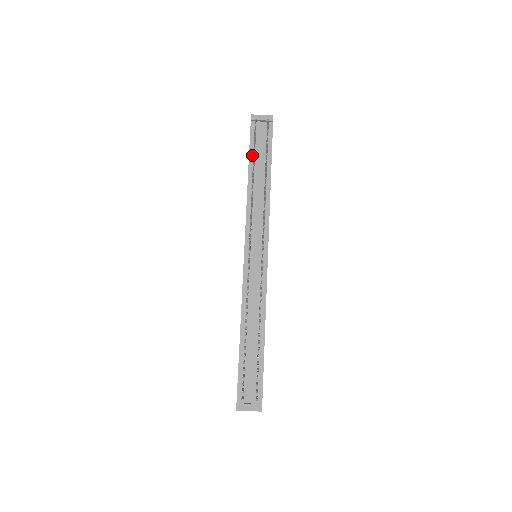
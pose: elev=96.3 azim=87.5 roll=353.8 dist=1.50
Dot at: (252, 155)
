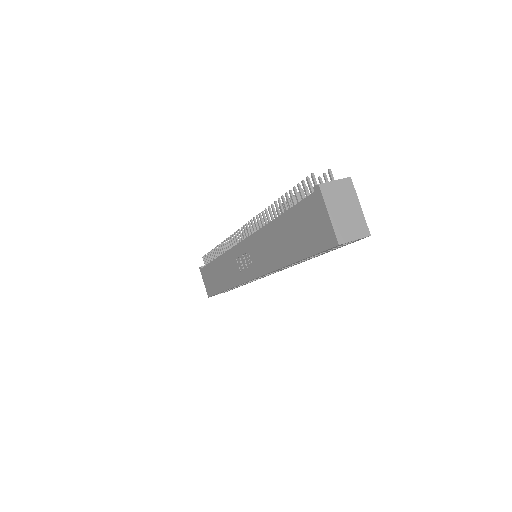
Dot at: occluded
